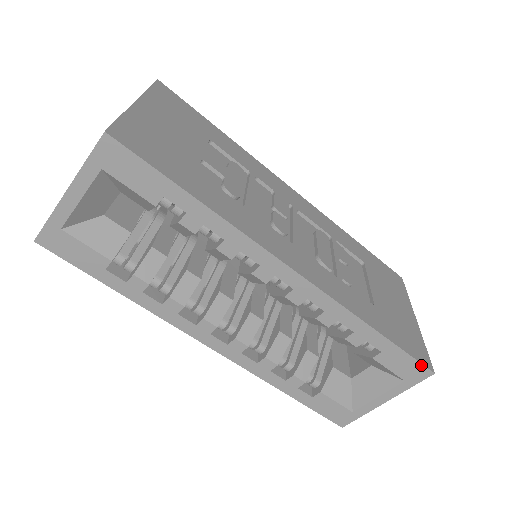
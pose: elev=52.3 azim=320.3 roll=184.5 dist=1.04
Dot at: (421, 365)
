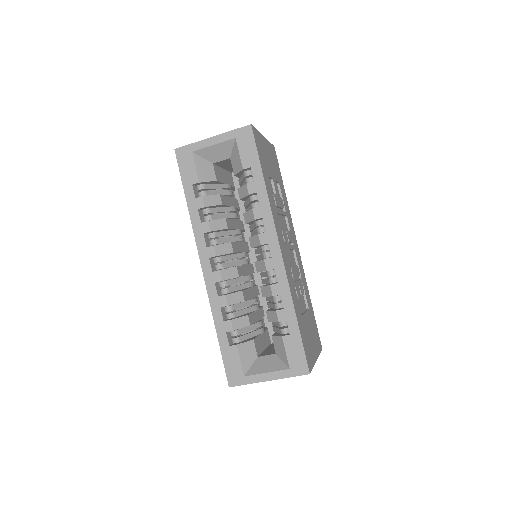
Dot at: (306, 361)
